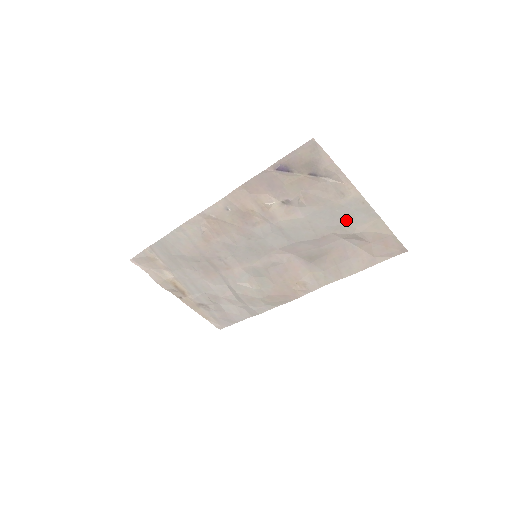
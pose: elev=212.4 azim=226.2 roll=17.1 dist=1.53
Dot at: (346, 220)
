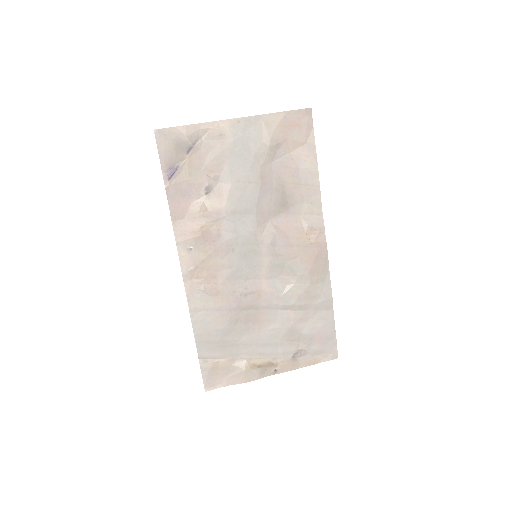
Dot at: (251, 147)
